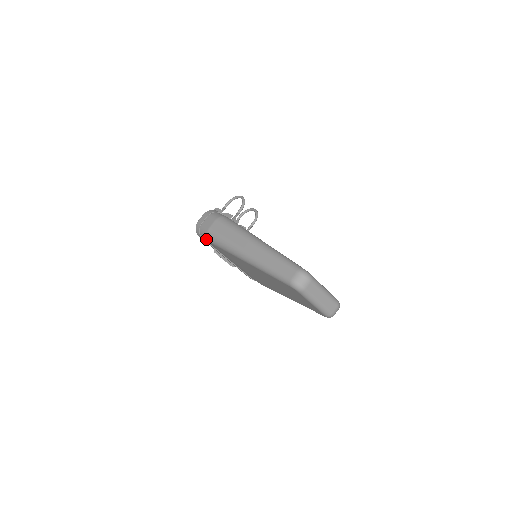
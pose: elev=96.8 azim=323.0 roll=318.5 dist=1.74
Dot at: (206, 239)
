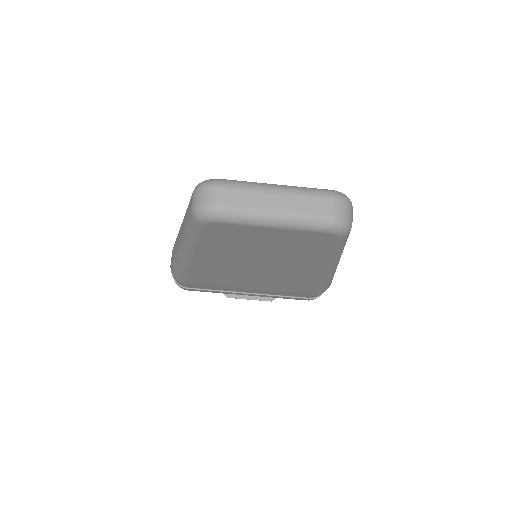
Dot at: (181, 284)
